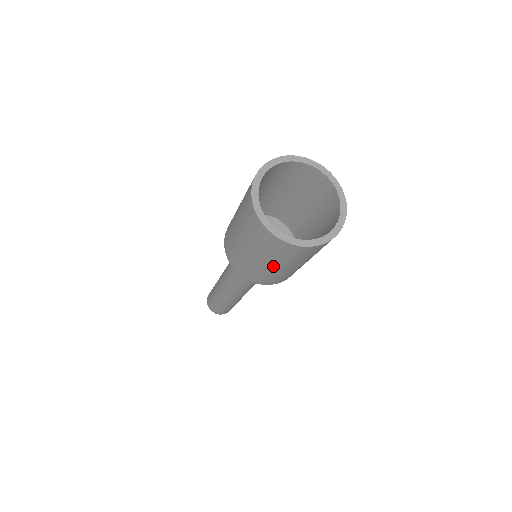
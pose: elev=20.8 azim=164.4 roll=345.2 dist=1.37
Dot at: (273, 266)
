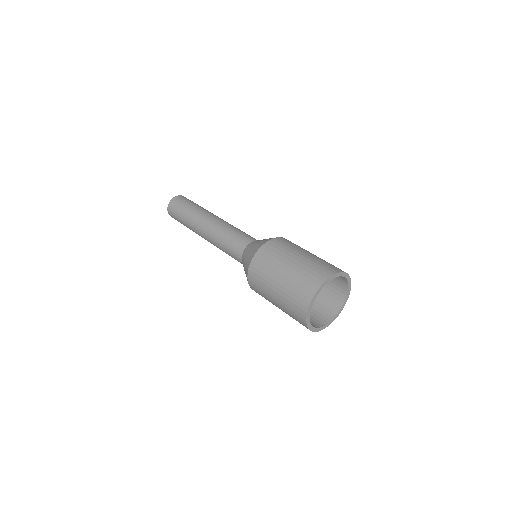
Dot at: occluded
